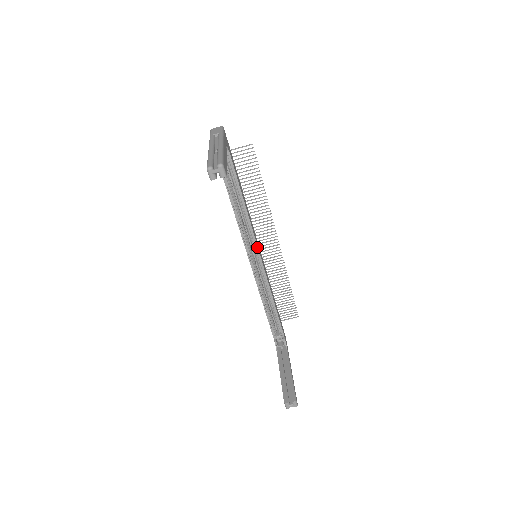
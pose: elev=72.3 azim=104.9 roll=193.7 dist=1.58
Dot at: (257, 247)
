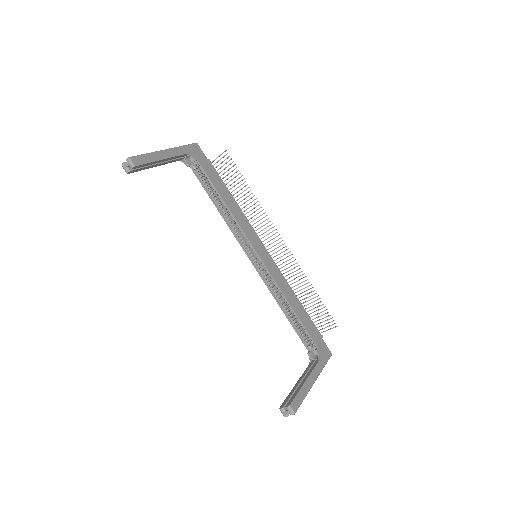
Dot at: (252, 246)
